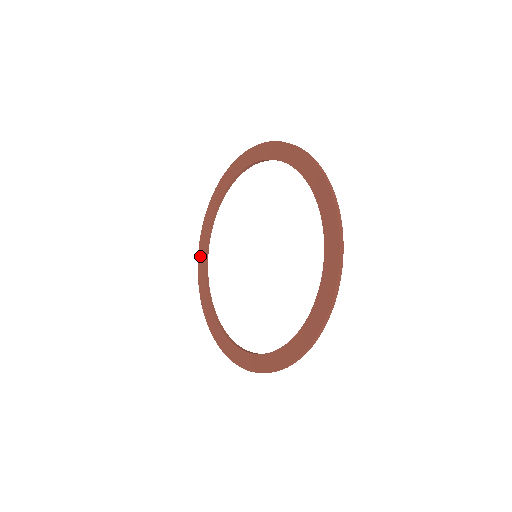
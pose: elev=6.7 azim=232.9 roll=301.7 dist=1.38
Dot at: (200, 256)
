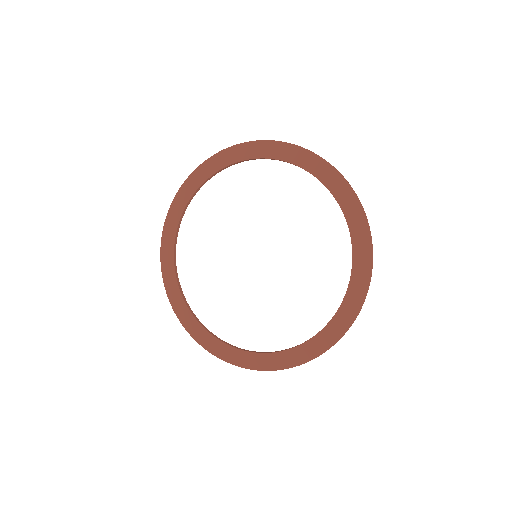
Dot at: (165, 271)
